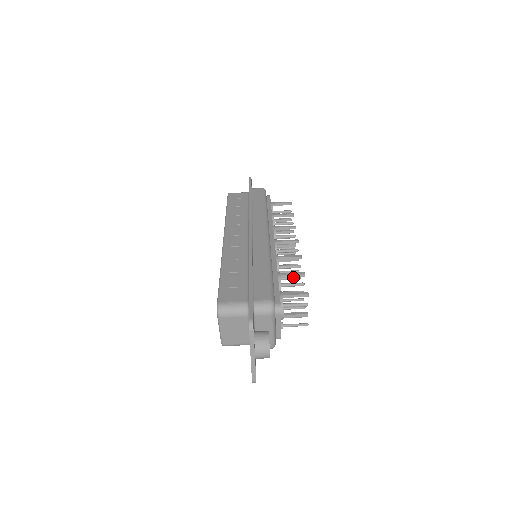
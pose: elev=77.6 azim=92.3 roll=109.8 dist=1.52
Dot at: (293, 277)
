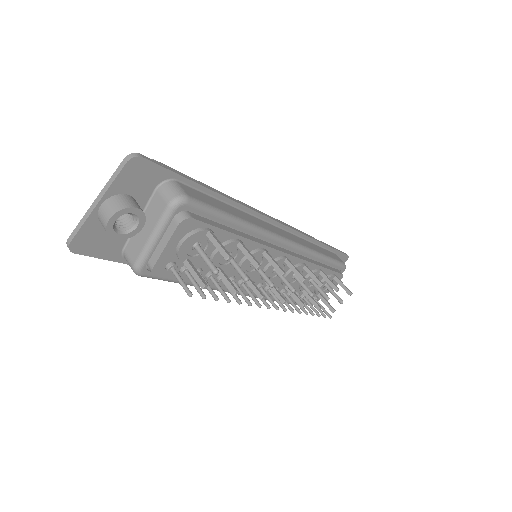
Dot at: (254, 290)
